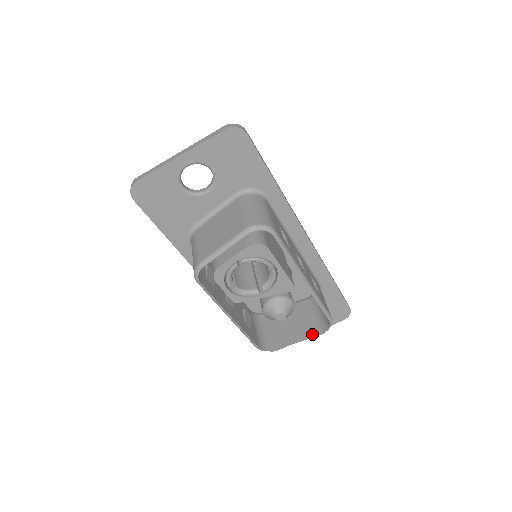
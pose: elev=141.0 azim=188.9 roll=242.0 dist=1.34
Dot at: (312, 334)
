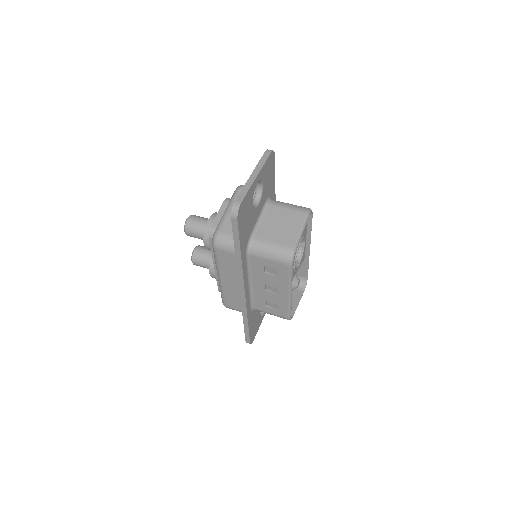
Dot at: (300, 294)
